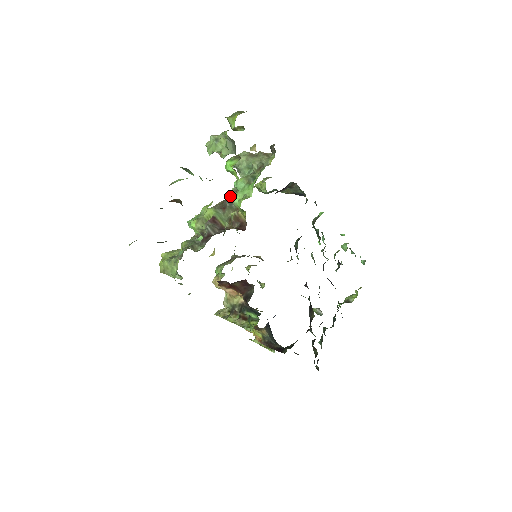
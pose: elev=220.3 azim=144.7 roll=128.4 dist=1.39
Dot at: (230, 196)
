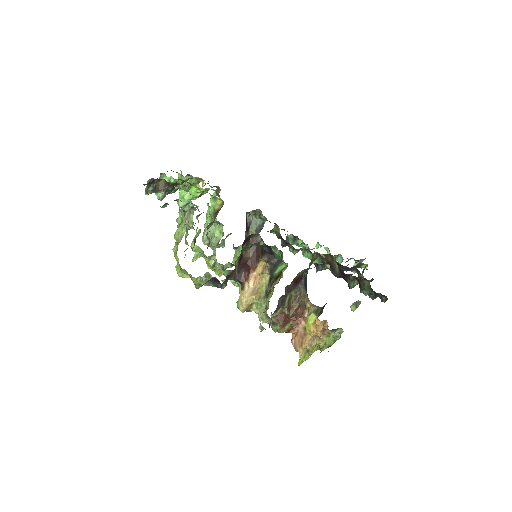
Dot at: occluded
